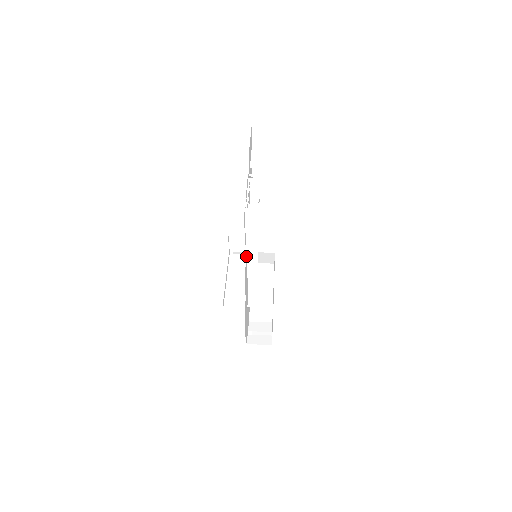
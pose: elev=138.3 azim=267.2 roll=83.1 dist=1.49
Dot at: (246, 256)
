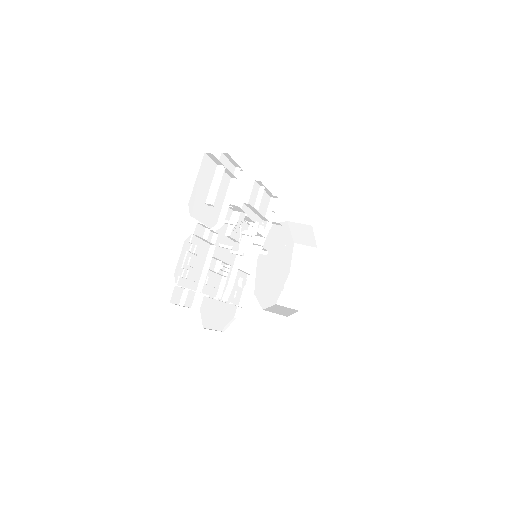
Dot at: (206, 300)
